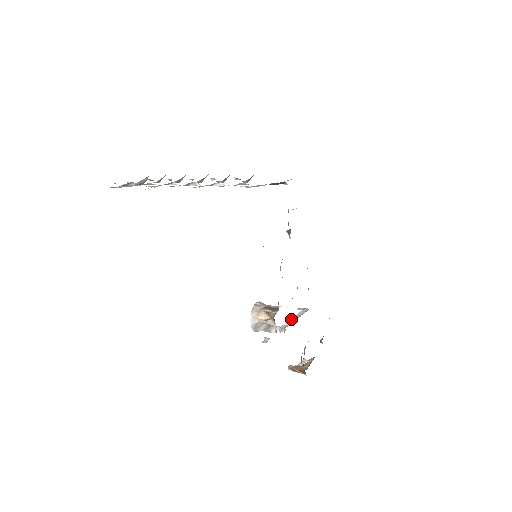
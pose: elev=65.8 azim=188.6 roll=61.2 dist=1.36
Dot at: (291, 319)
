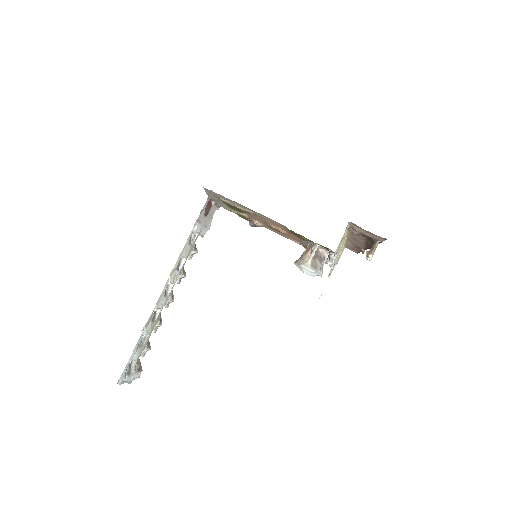
Dot at: occluded
